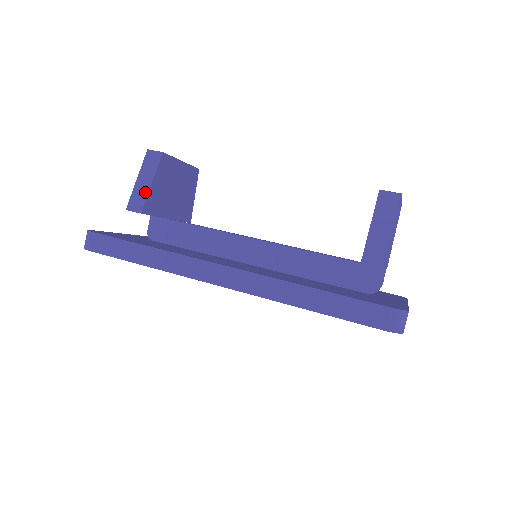
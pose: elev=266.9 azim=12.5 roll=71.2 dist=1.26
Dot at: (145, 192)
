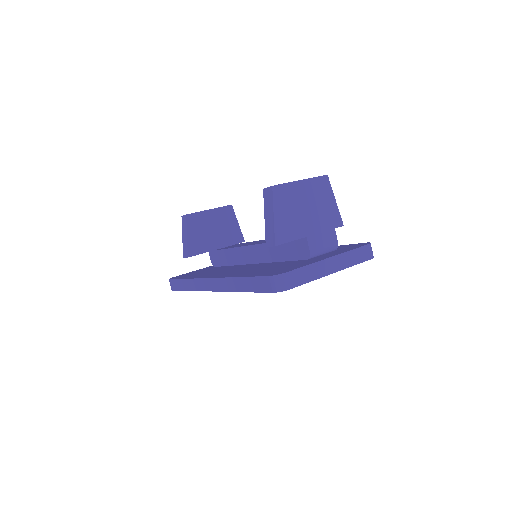
Dot at: (186, 244)
